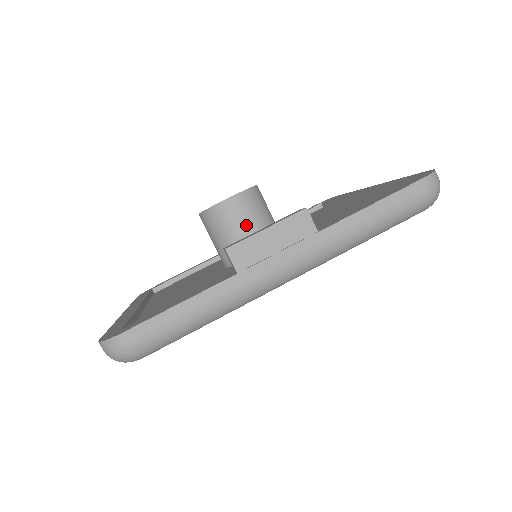
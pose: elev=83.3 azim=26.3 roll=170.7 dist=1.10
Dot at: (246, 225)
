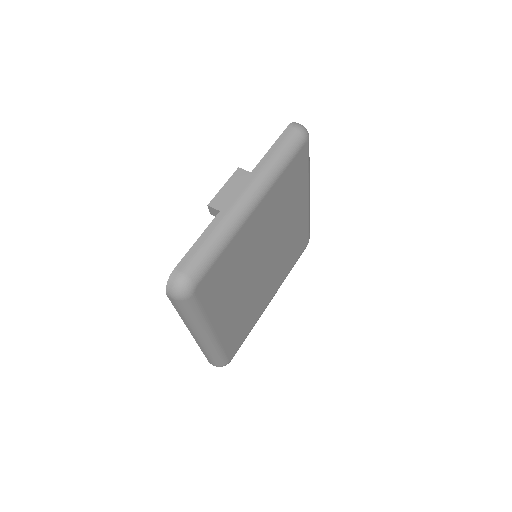
Dot at: occluded
